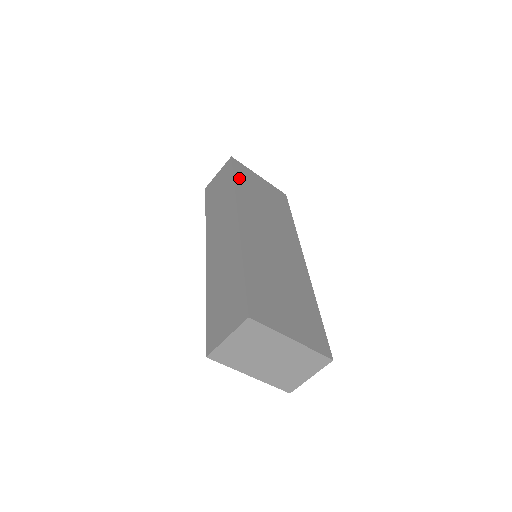
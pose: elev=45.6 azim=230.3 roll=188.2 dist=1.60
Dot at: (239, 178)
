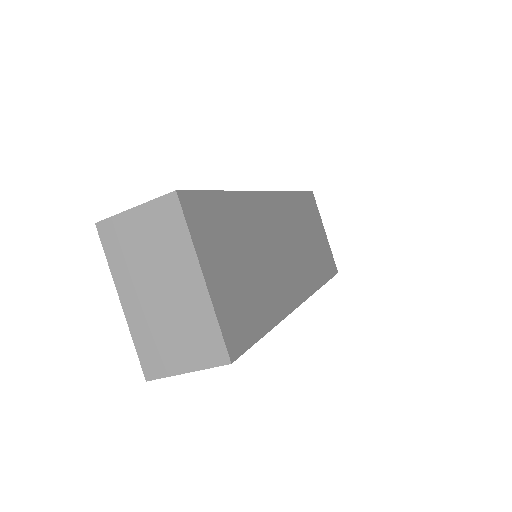
Dot at: (303, 199)
